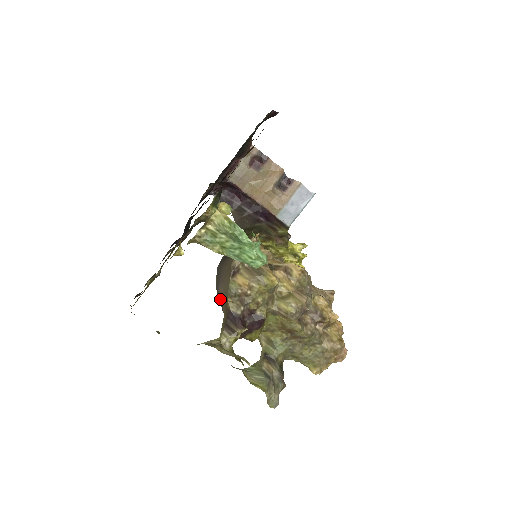
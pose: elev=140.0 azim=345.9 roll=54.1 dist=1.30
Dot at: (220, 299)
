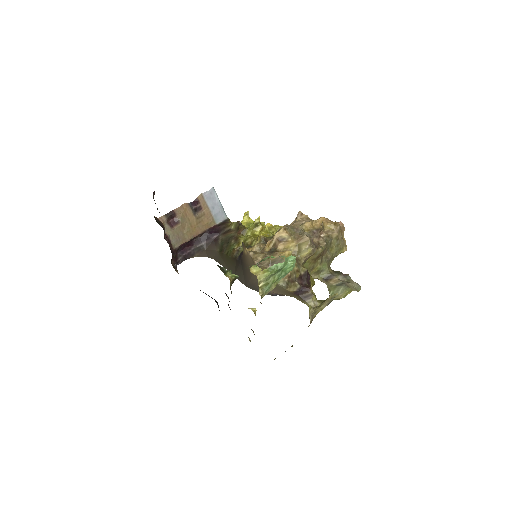
Dot at: (275, 294)
